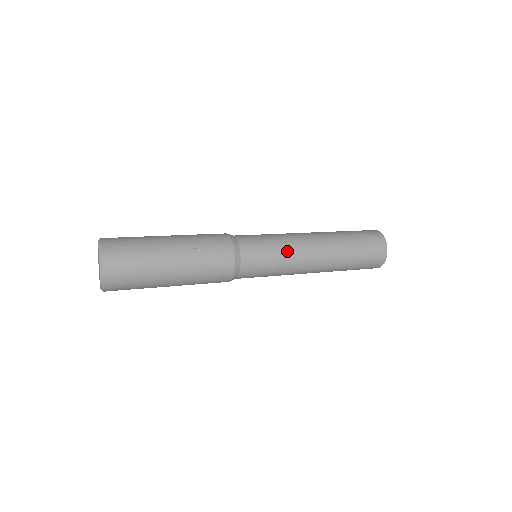
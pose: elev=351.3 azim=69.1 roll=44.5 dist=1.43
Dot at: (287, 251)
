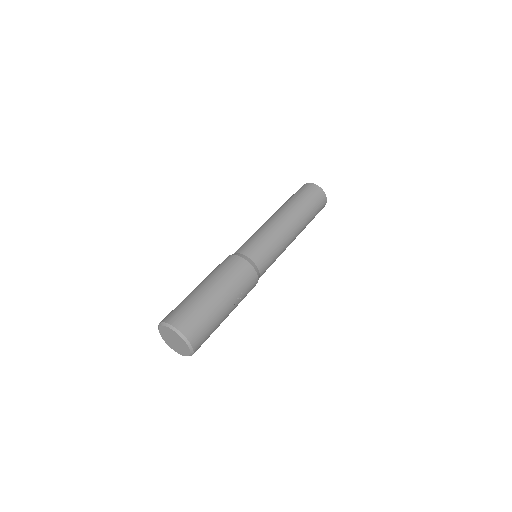
Dot at: (281, 253)
